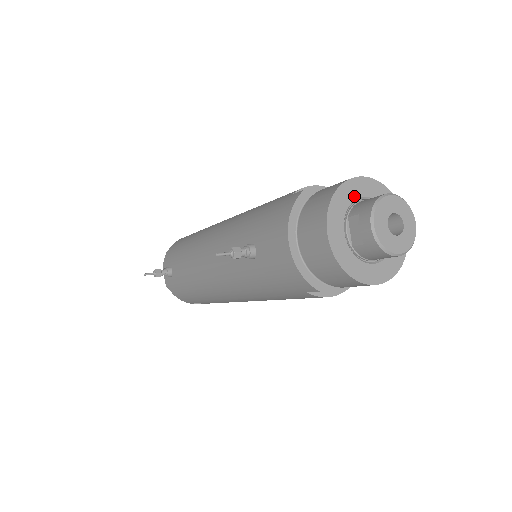
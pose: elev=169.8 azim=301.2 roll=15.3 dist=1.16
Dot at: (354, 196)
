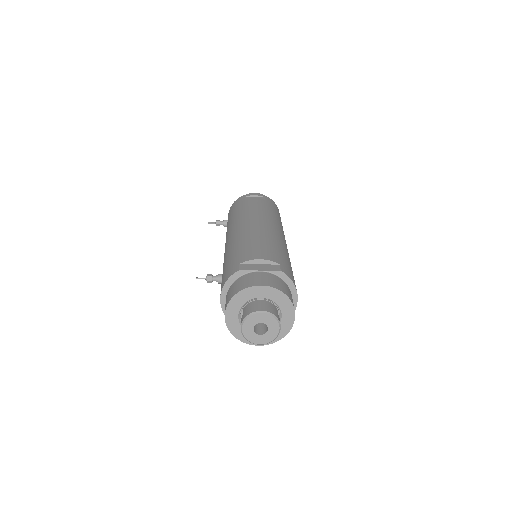
Dot at: (251, 297)
